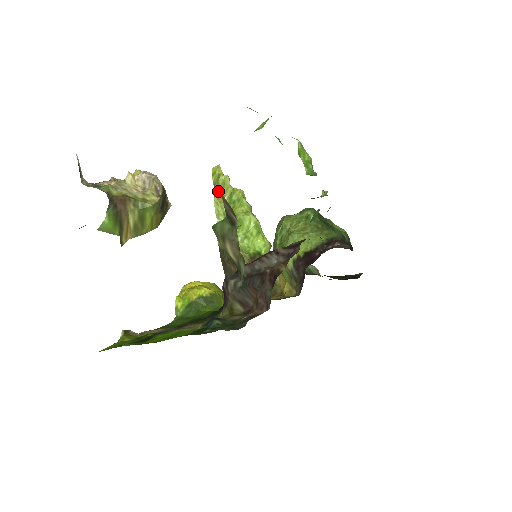
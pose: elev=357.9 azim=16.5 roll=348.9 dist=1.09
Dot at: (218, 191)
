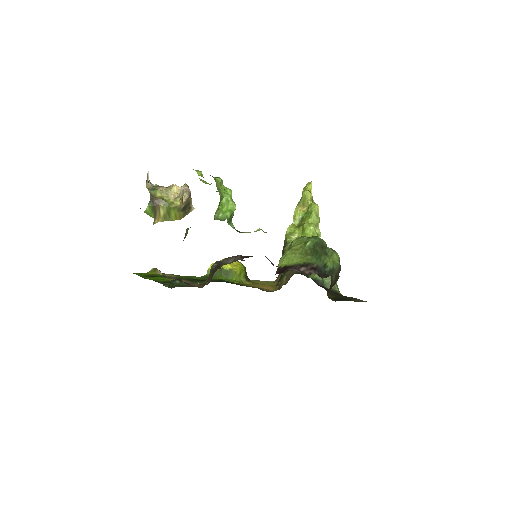
Dot at: (301, 201)
